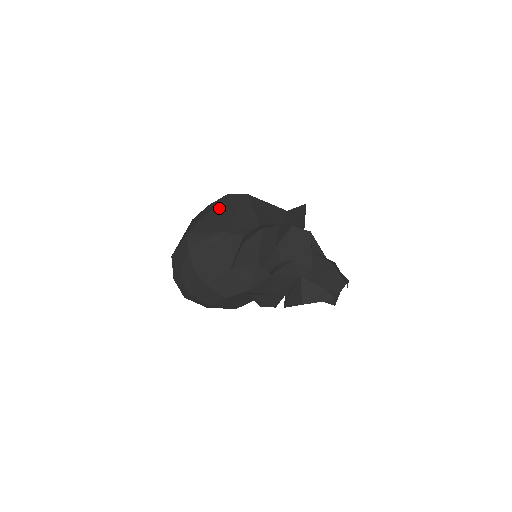
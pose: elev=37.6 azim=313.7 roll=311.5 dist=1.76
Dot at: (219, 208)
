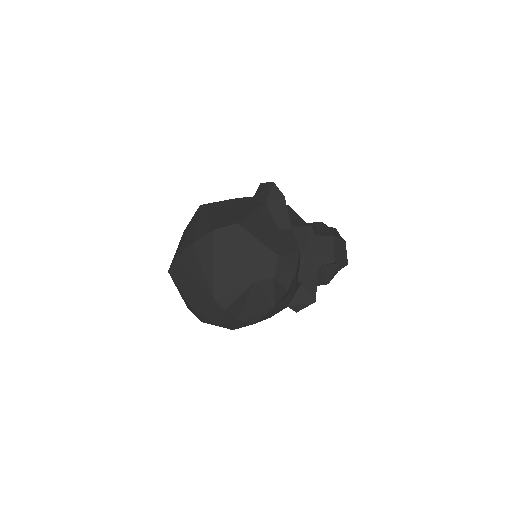
Dot at: (222, 254)
